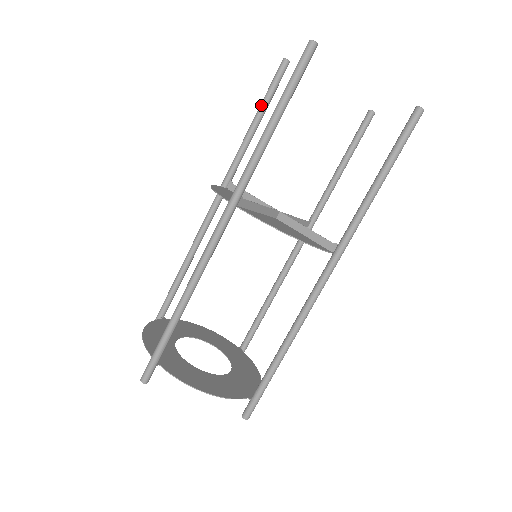
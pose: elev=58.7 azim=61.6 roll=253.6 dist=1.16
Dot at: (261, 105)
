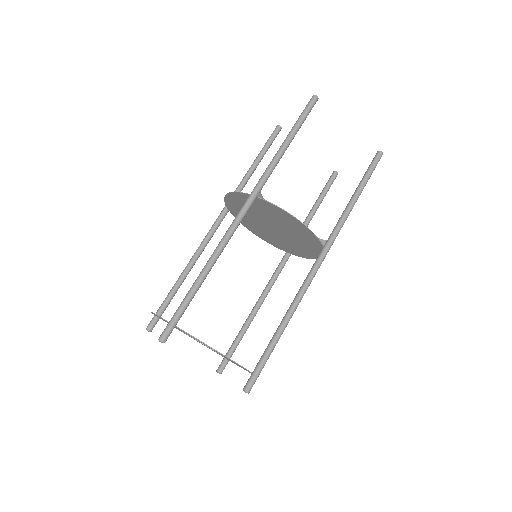
Dot at: (260, 153)
